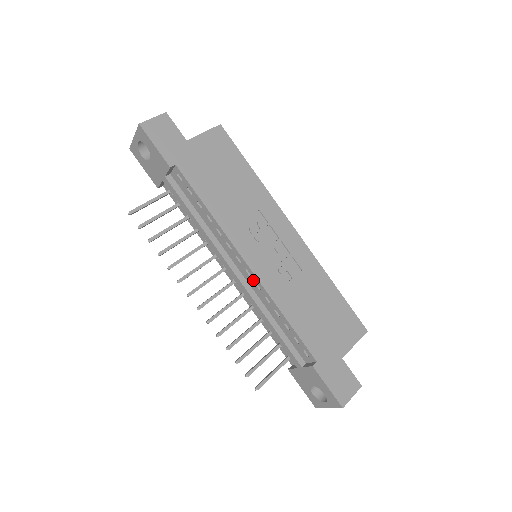
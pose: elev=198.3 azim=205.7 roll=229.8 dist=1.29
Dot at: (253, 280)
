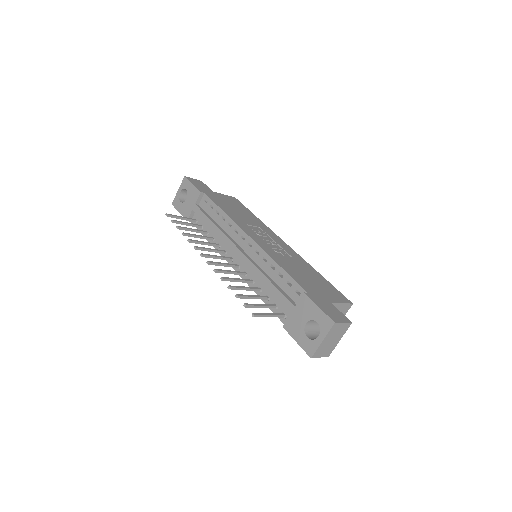
Dot at: (254, 249)
